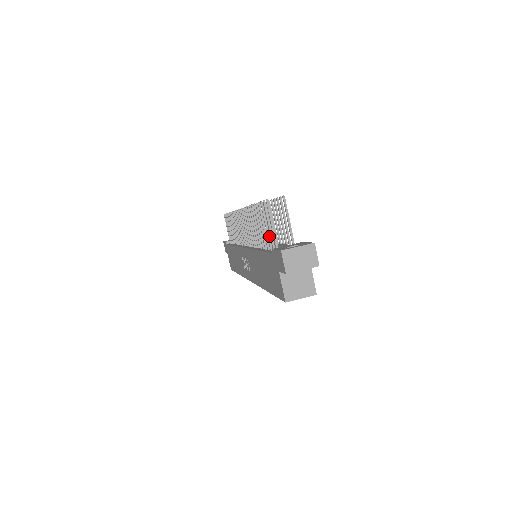
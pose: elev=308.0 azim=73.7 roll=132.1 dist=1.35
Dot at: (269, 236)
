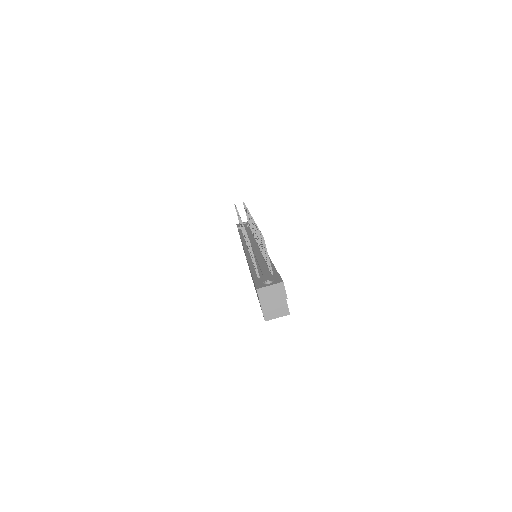
Dot at: occluded
